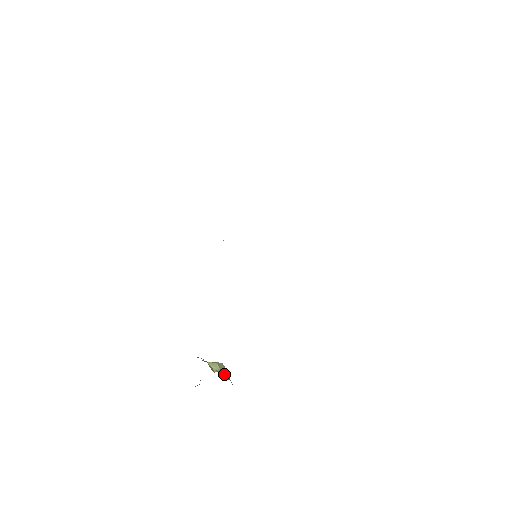
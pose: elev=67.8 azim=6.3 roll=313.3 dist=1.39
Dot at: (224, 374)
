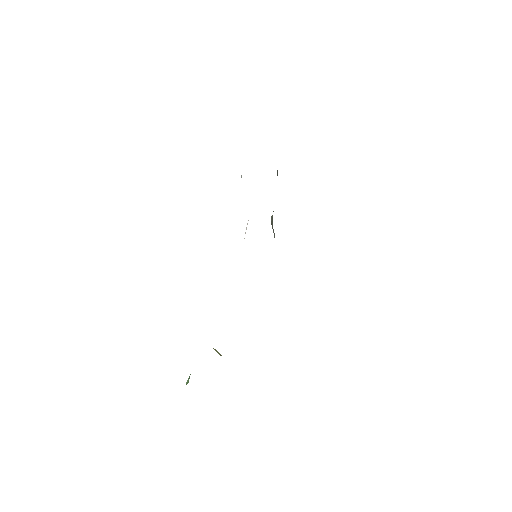
Dot at: occluded
